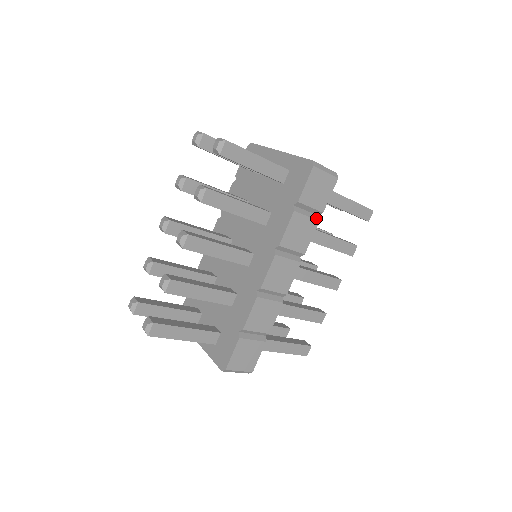
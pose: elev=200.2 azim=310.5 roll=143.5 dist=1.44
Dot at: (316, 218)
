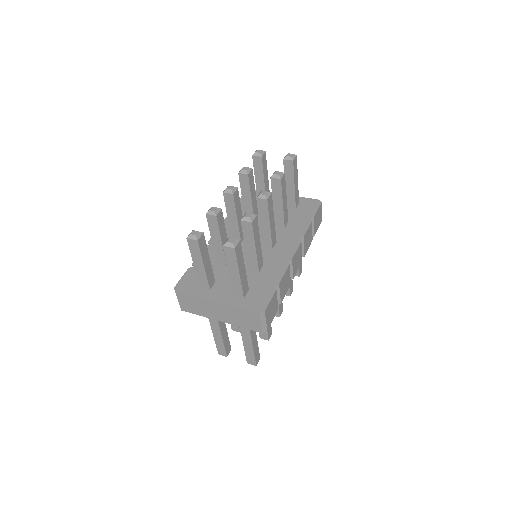
Dot at: (312, 237)
